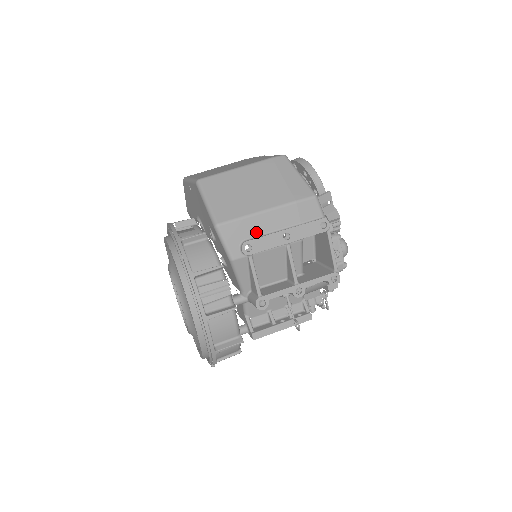
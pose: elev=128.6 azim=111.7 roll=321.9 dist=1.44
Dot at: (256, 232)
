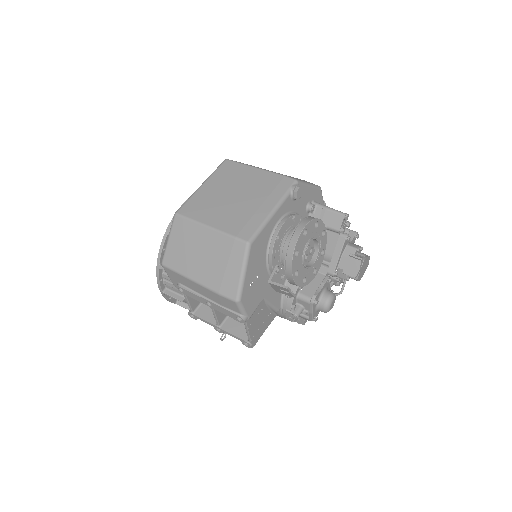
Dot at: (188, 286)
